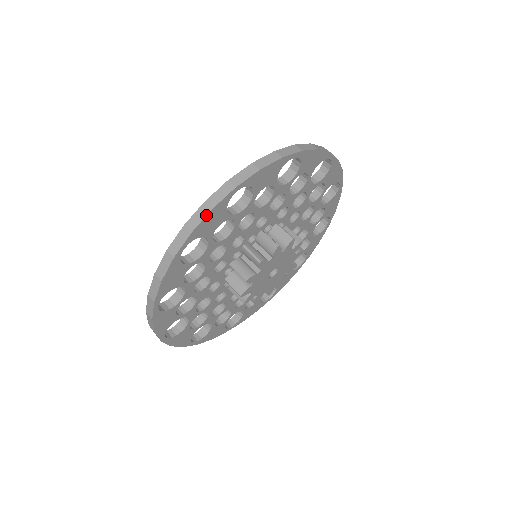
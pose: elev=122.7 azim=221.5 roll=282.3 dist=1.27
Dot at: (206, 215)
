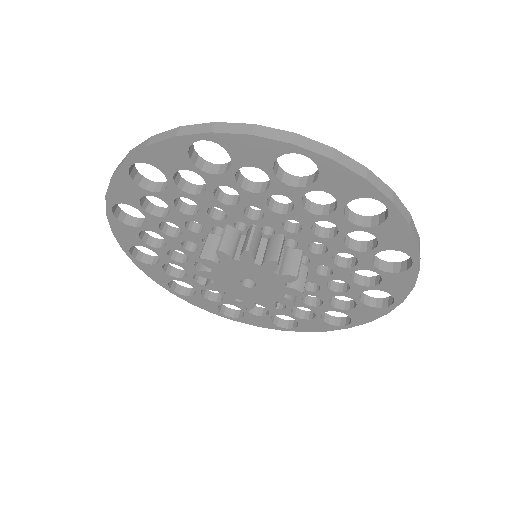
Dot at: (110, 182)
